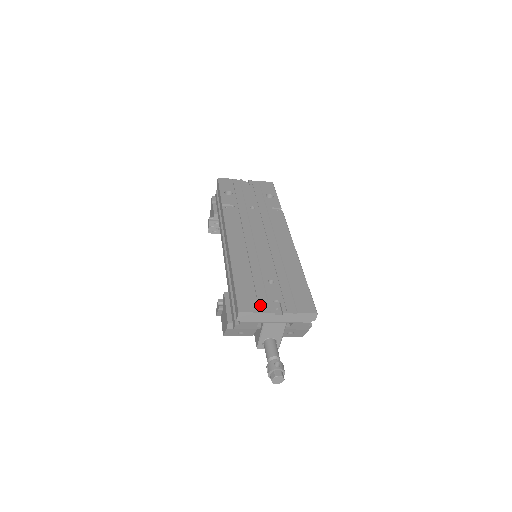
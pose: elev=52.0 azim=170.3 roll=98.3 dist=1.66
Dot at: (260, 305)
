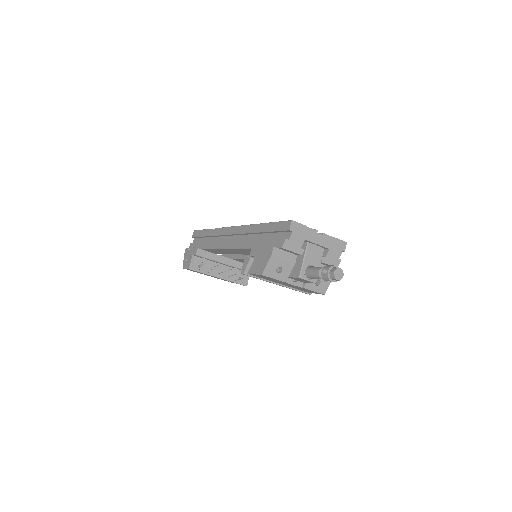
Dot at: occluded
